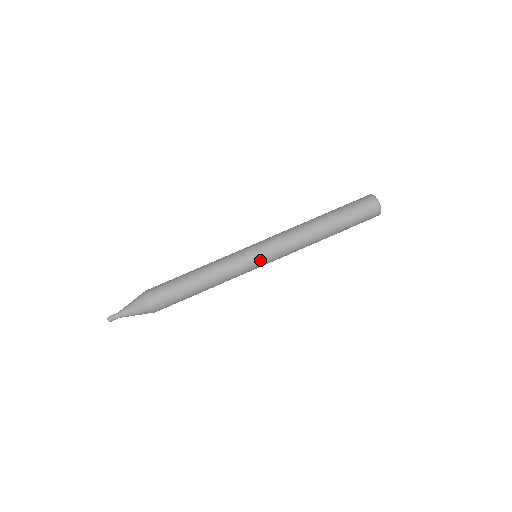
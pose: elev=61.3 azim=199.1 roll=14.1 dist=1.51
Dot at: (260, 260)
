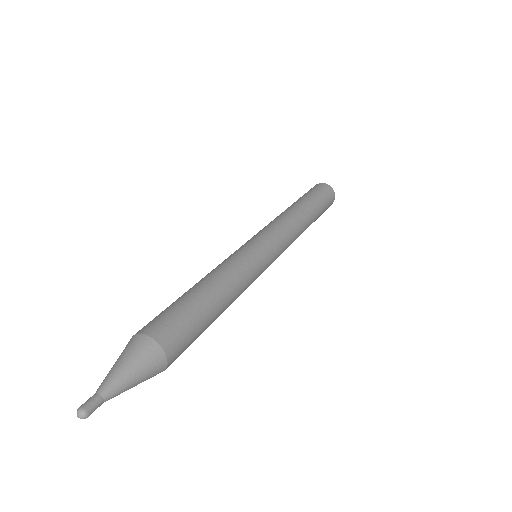
Dot at: (271, 256)
